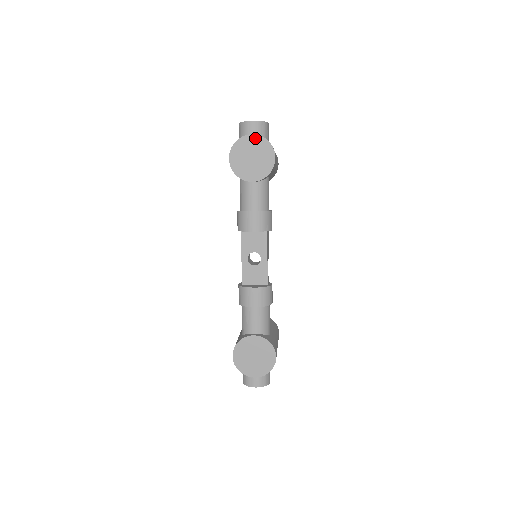
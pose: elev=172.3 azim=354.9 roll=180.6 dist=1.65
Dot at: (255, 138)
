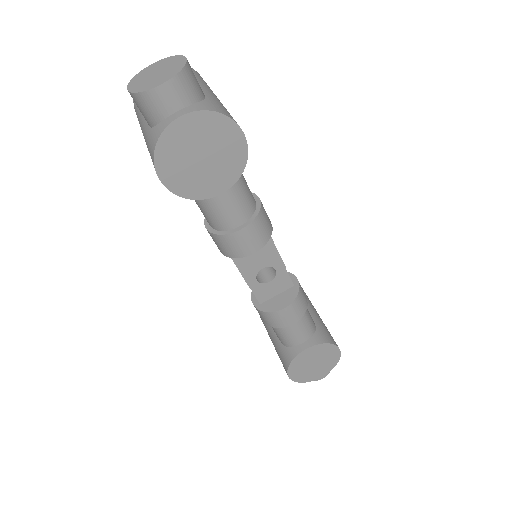
Dot at: (190, 120)
